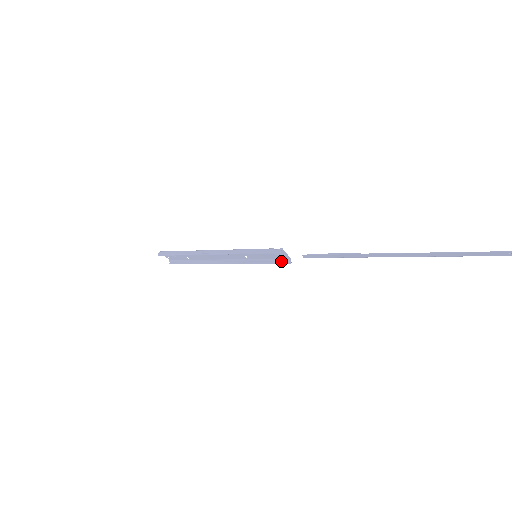
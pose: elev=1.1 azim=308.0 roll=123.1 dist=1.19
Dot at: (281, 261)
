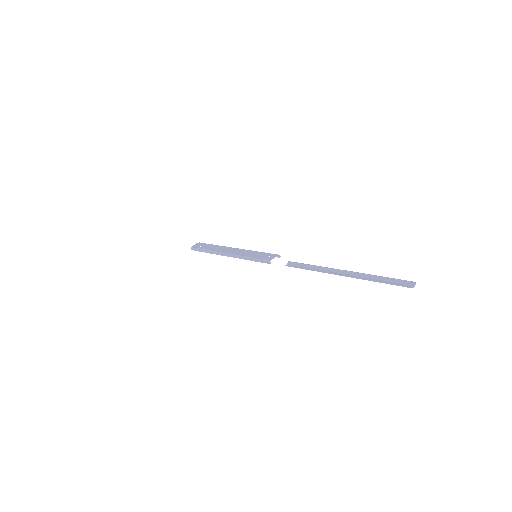
Dot at: (273, 255)
